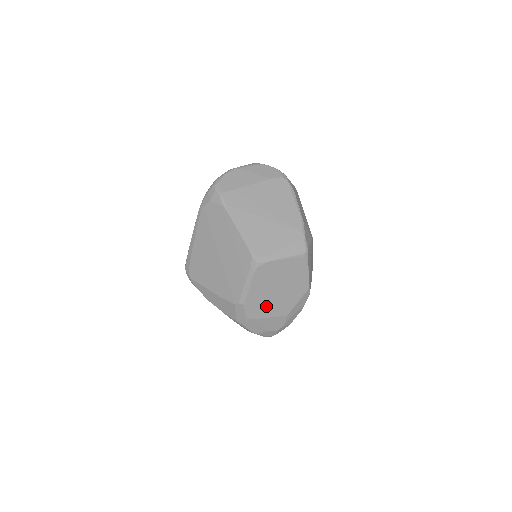
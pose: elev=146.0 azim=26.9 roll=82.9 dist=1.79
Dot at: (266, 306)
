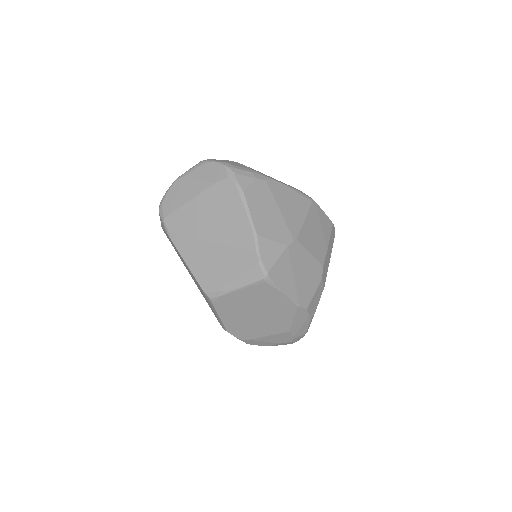
Dot at: (255, 328)
